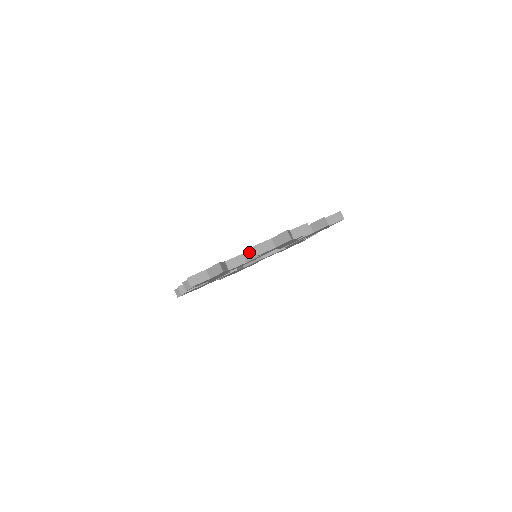
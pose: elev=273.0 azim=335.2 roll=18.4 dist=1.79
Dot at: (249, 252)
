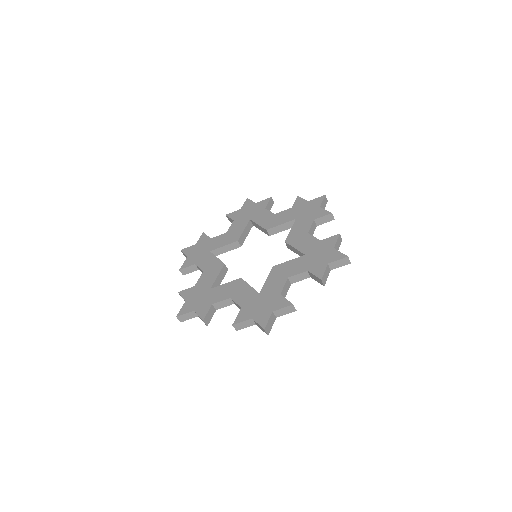
Dot at: (235, 303)
